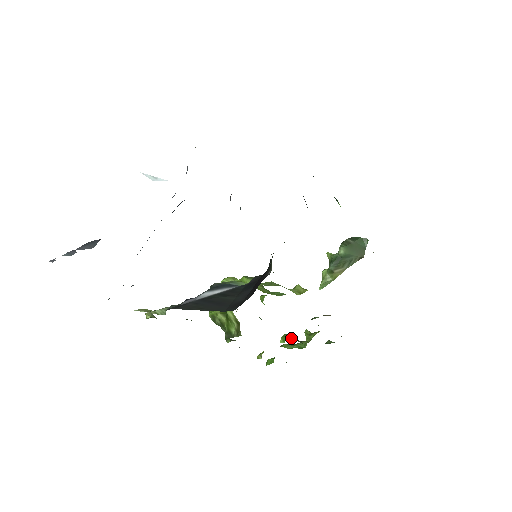
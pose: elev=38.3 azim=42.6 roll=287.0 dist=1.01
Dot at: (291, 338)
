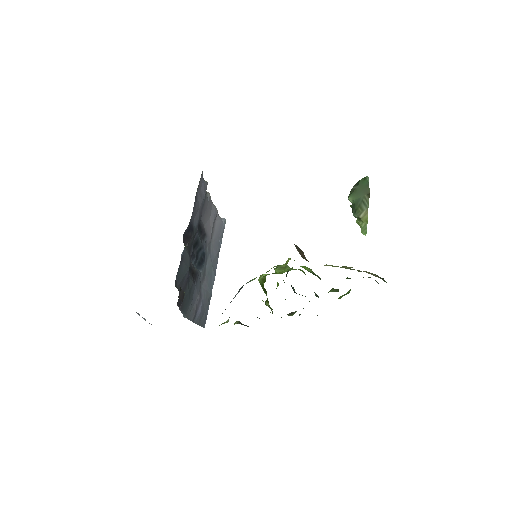
Dot at: occluded
